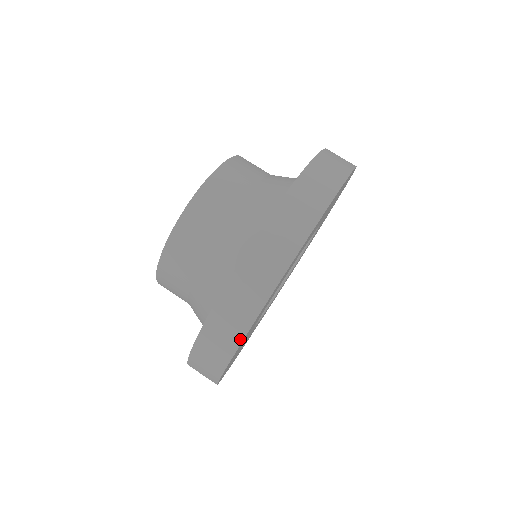
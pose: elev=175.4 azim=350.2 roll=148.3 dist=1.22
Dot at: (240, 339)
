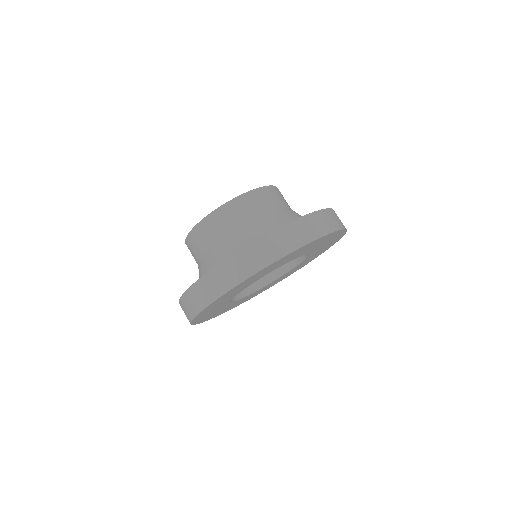
Dot at: occluded
